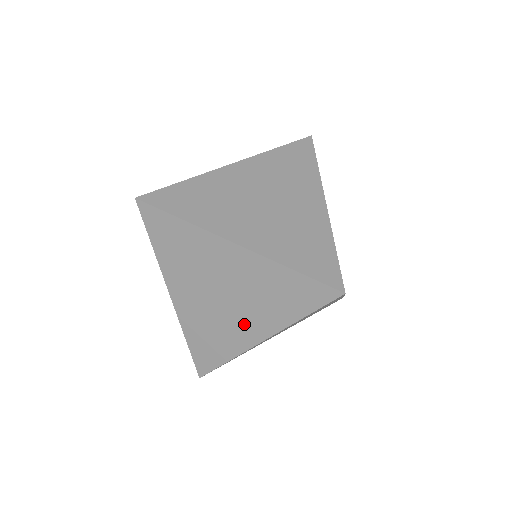
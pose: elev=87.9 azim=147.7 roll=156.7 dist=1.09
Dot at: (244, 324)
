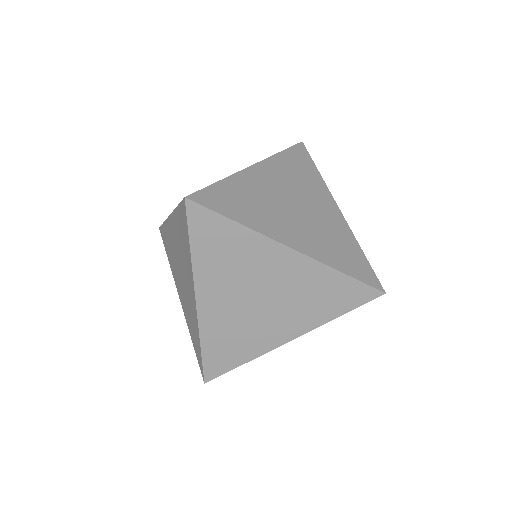
Dot at: (277, 325)
